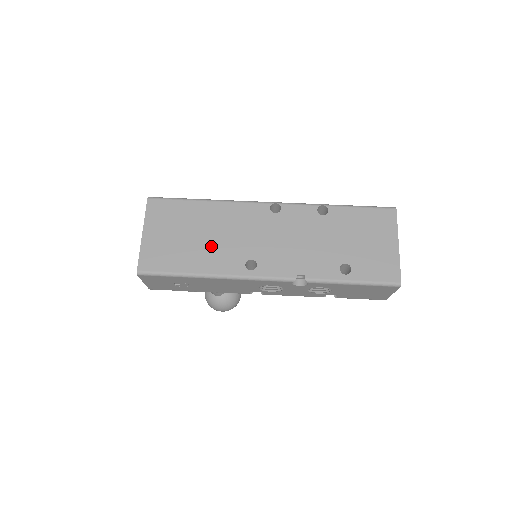
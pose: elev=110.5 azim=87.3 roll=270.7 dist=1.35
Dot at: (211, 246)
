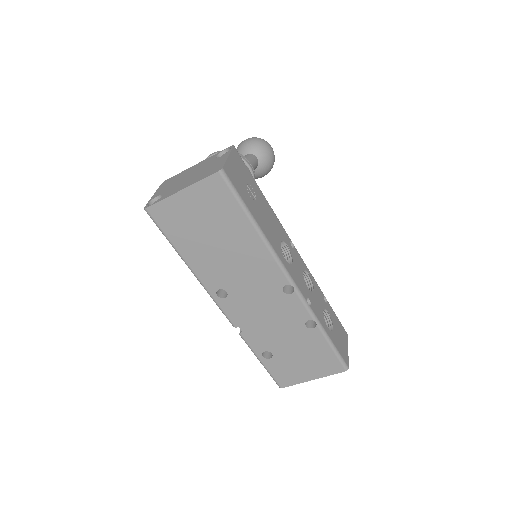
Dot at: (215, 256)
